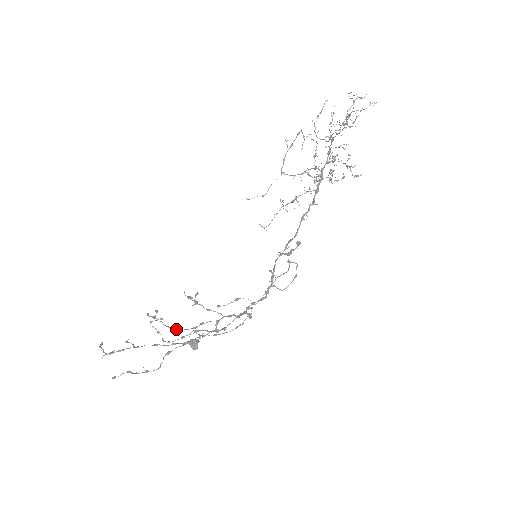
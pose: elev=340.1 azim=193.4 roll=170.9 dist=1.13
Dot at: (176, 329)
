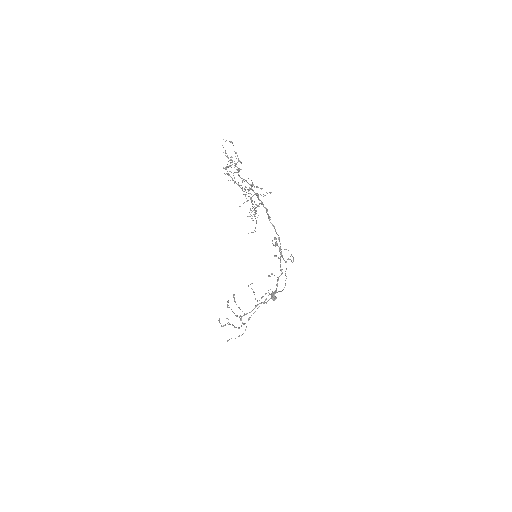
Dot at: (236, 316)
